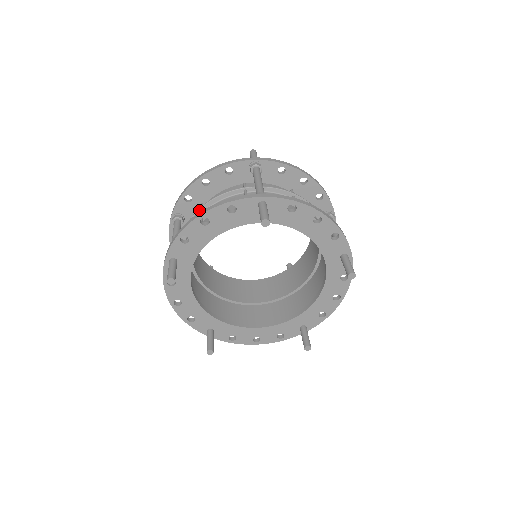
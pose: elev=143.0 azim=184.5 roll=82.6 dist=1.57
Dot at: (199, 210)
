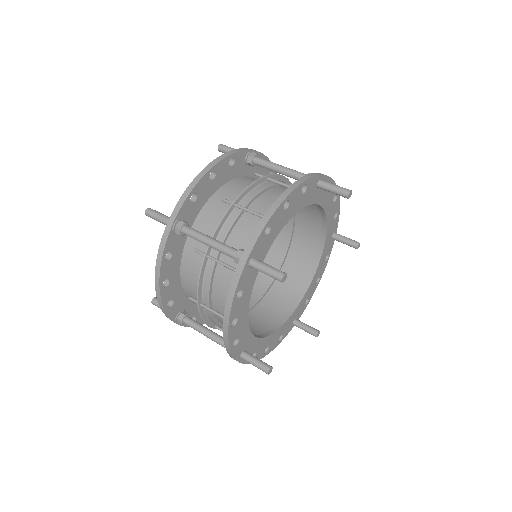
Dot at: (233, 204)
